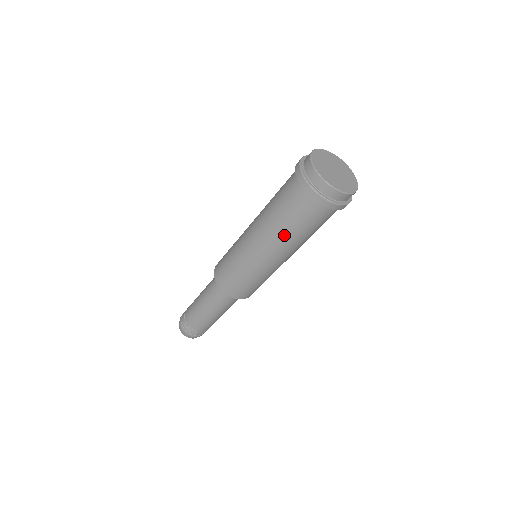
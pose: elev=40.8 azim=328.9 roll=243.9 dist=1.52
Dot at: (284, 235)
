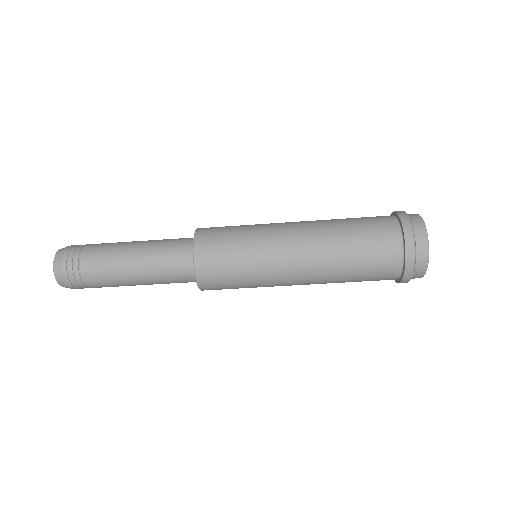
Dot at: (337, 275)
